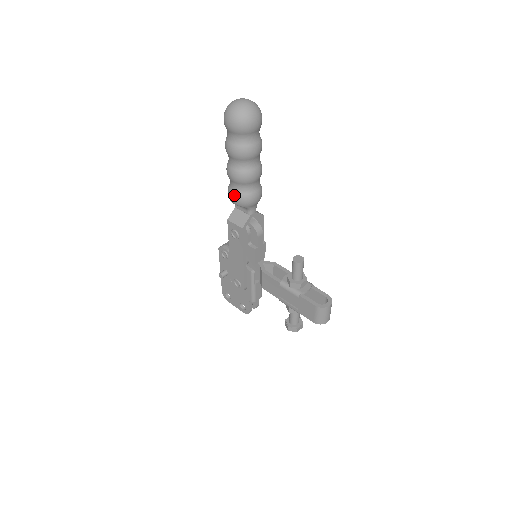
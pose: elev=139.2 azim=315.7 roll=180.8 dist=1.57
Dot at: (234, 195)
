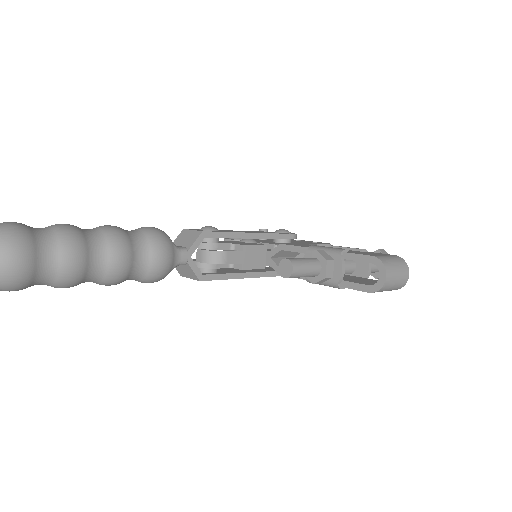
Dot at: occluded
